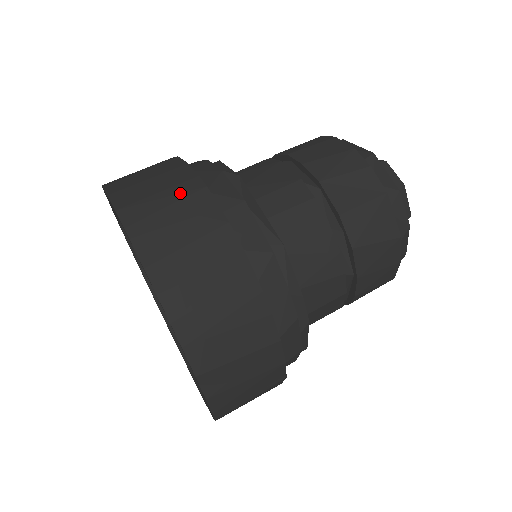
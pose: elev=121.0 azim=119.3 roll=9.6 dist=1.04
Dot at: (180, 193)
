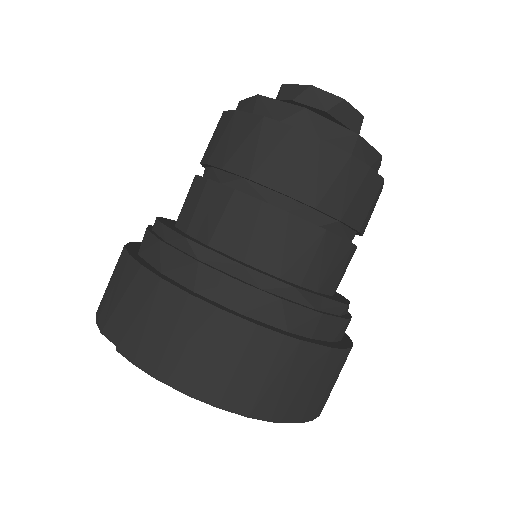
Dot at: (285, 363)
